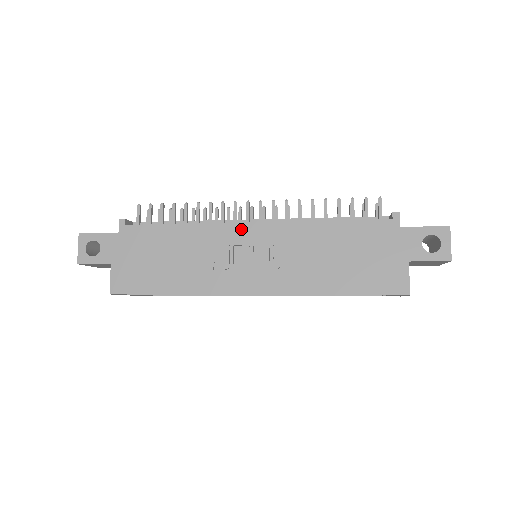
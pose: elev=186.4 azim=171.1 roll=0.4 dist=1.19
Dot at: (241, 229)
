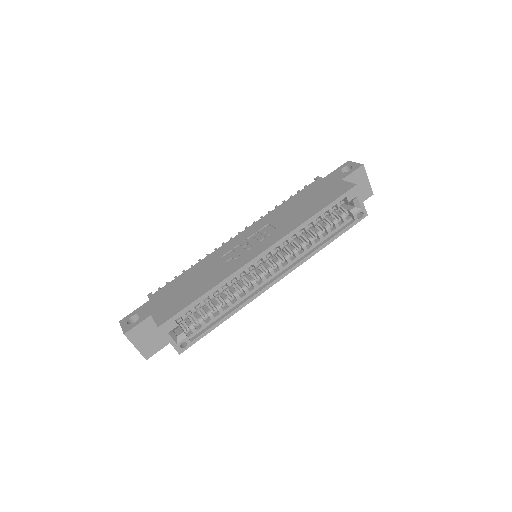
Dot at: (233, 241)
